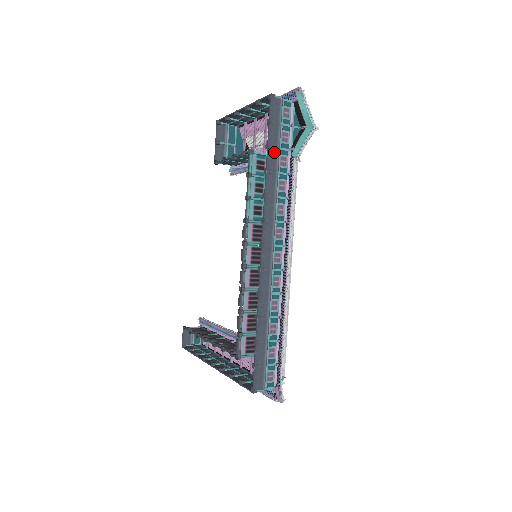
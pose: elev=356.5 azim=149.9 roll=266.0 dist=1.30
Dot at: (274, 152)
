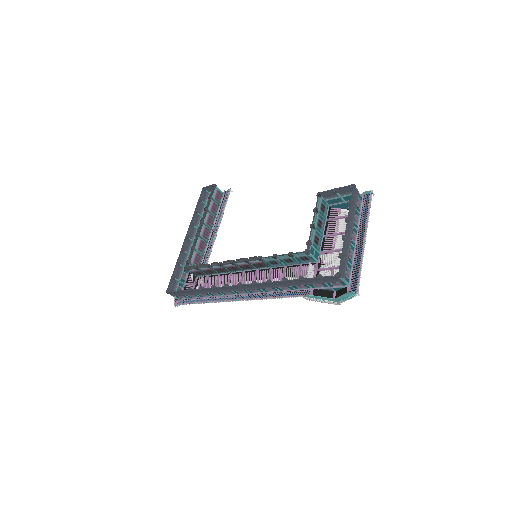
Dot at: (300, 283)
